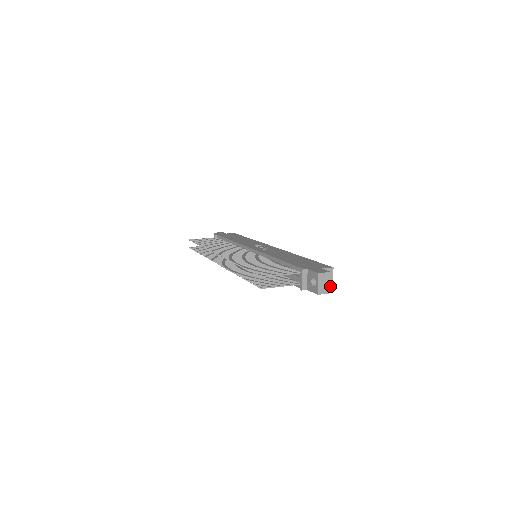
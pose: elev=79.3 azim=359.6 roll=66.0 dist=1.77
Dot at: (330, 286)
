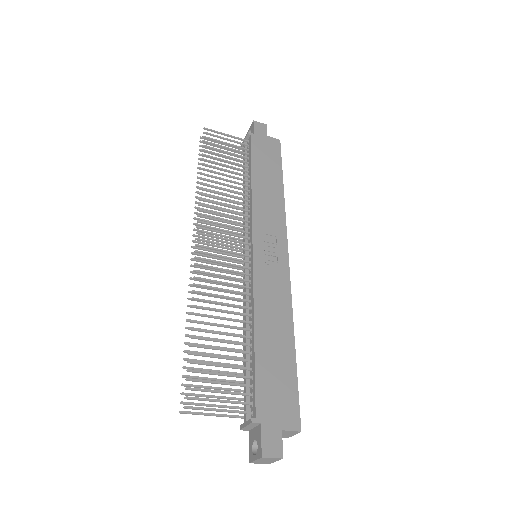
Dot at: (273, 462)
